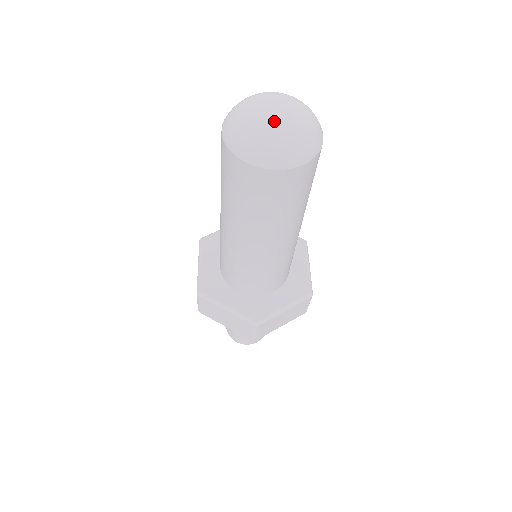
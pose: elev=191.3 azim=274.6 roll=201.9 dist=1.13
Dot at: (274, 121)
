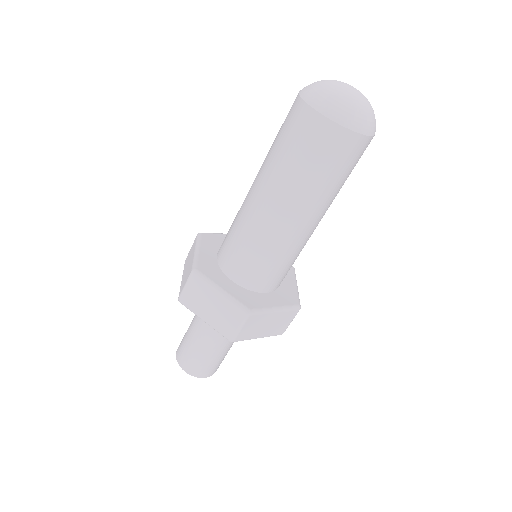
Dot at: (364, 97)
